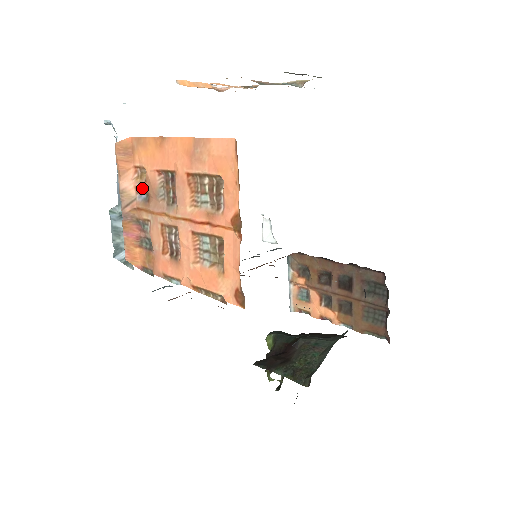
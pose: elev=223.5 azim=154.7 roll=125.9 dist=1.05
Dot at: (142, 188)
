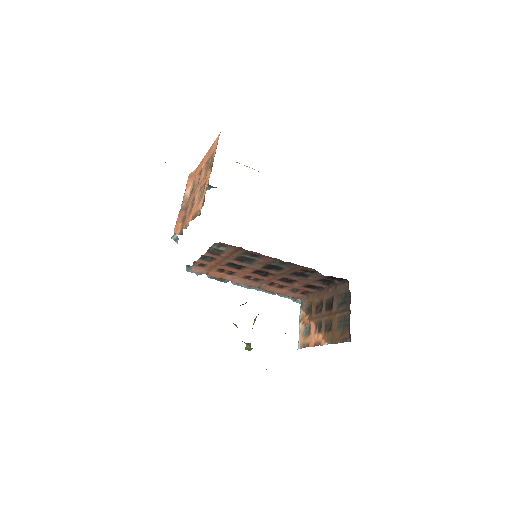
Dot at: (192, 189)
